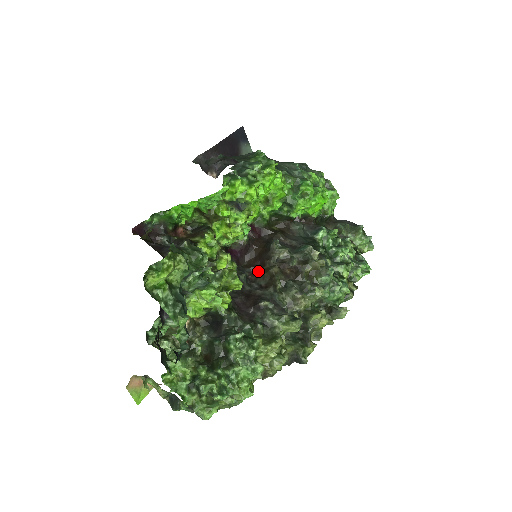
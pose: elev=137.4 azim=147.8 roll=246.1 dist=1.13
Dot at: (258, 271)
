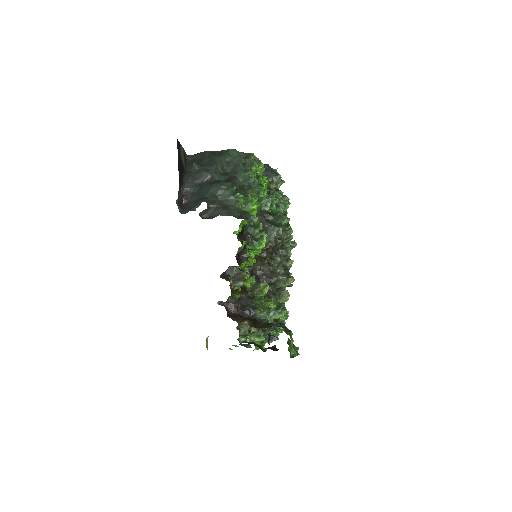
Dot at: (253, 258)
